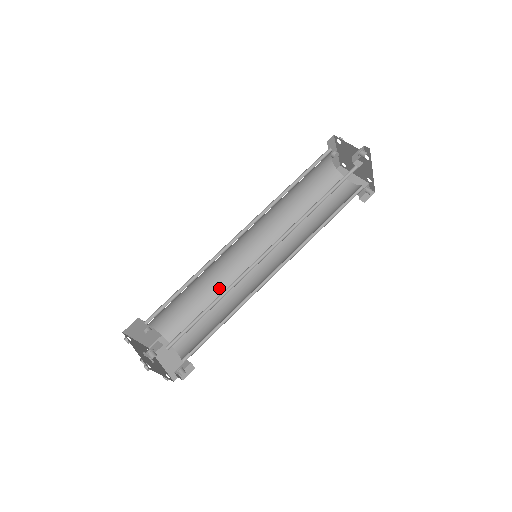
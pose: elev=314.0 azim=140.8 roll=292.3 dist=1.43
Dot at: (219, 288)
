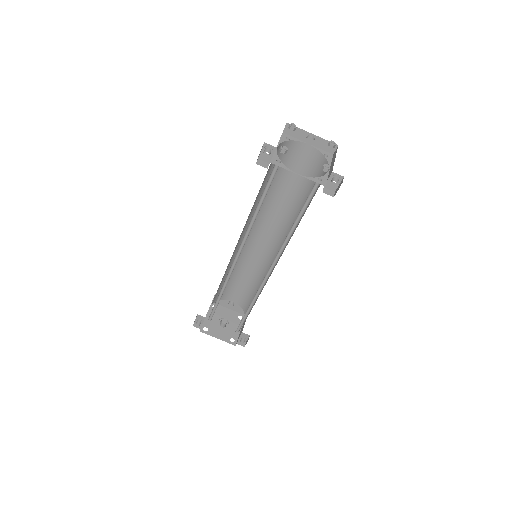
Dot at: (262, 279)
